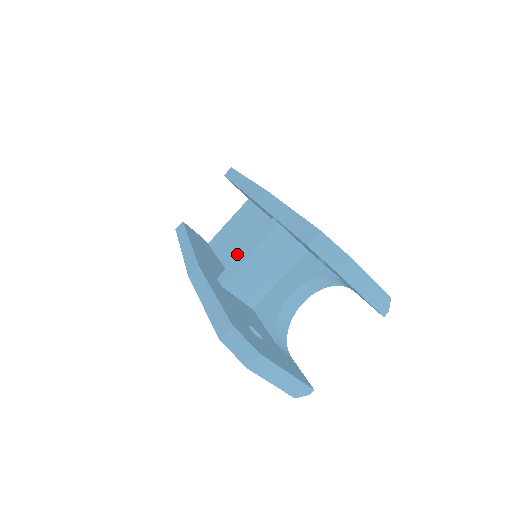
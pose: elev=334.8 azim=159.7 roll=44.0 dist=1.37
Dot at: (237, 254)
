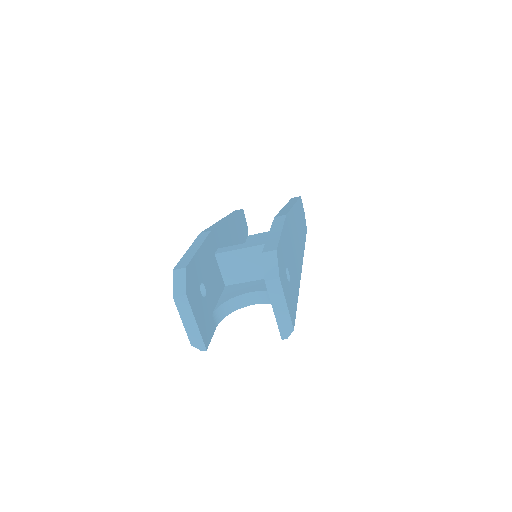
Dot at: occluded
